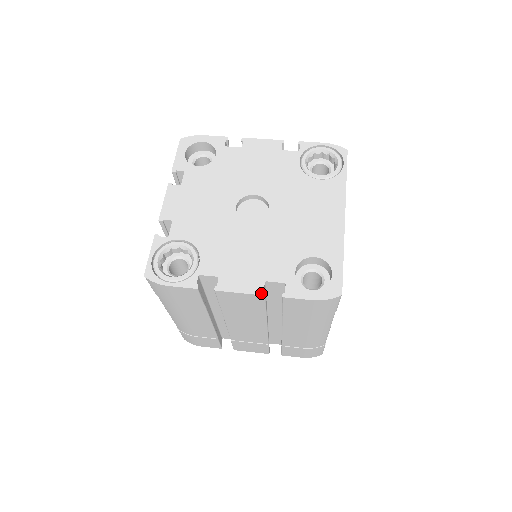
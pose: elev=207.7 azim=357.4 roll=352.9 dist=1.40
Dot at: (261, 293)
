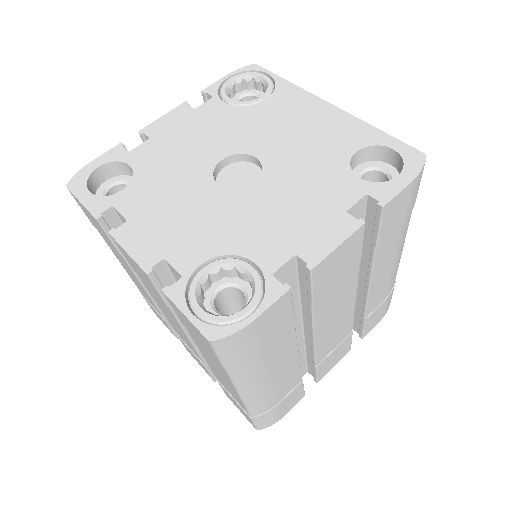
Dot at: (359, 224)
